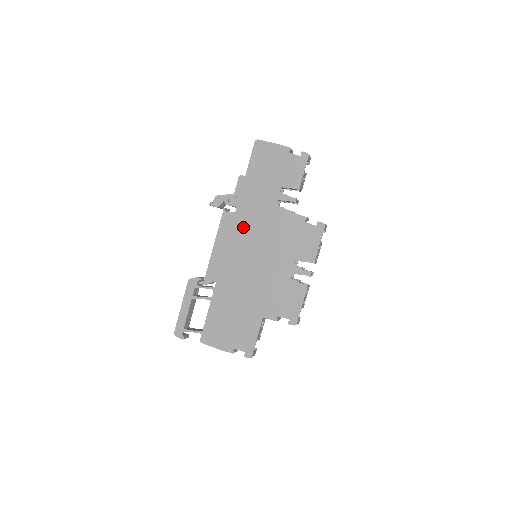
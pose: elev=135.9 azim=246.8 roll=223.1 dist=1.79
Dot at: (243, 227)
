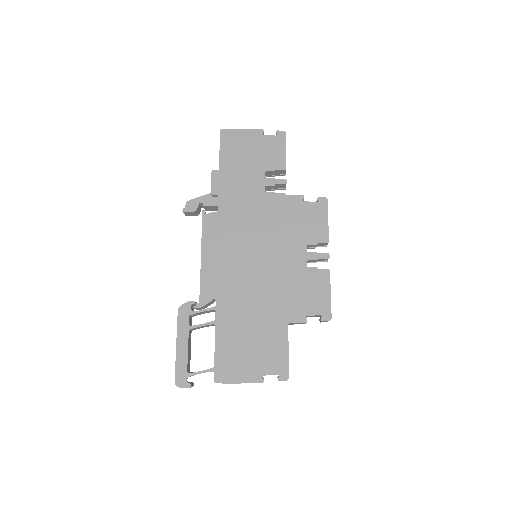
Dot at: (232, 225)
